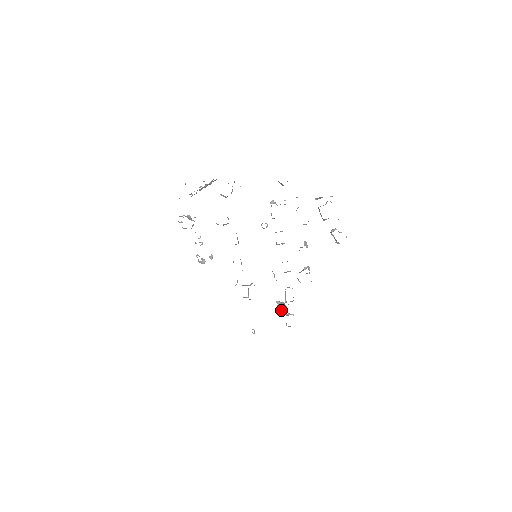
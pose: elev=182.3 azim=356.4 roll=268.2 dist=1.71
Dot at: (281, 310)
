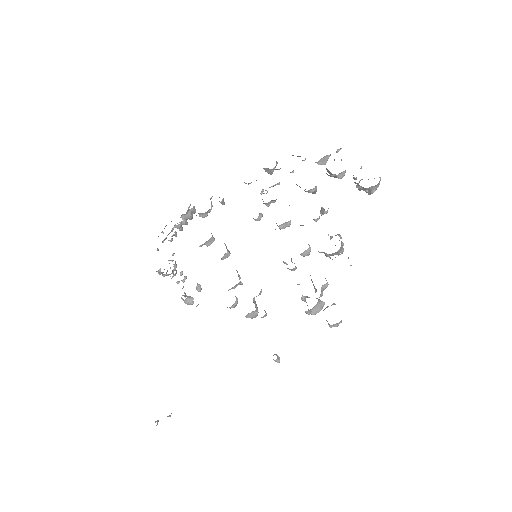
Dot at: (314, 308)
